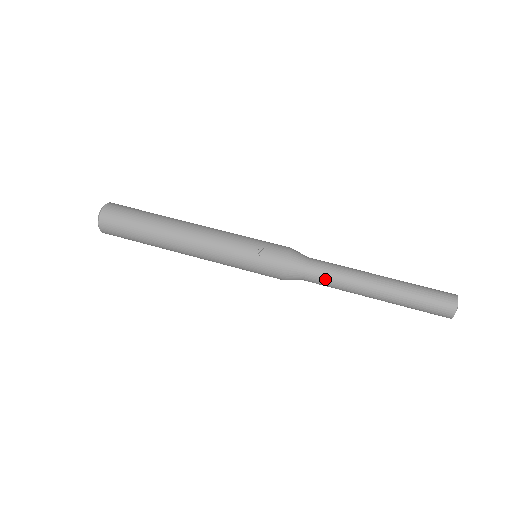
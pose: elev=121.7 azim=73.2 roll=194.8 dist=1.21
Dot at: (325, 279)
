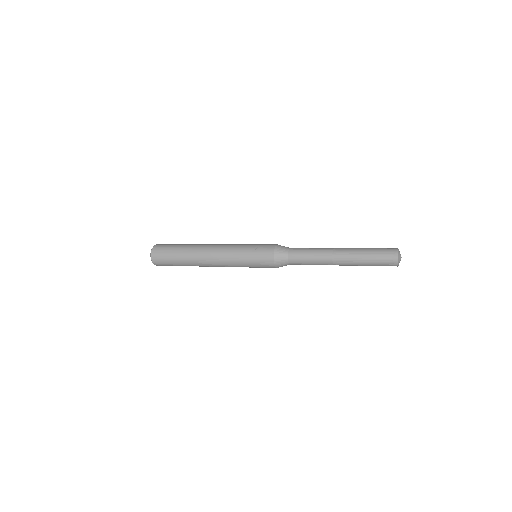
Dot at: (303, 257)
